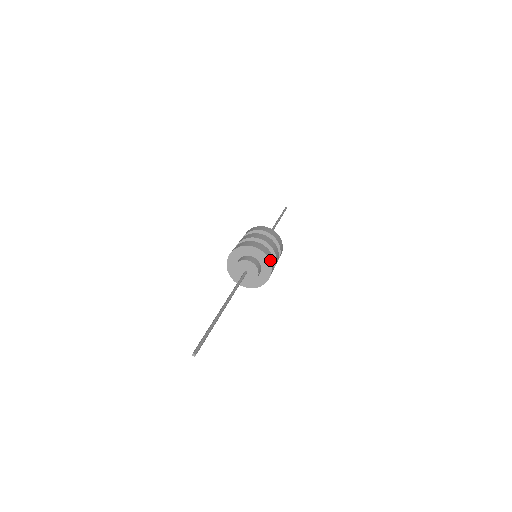
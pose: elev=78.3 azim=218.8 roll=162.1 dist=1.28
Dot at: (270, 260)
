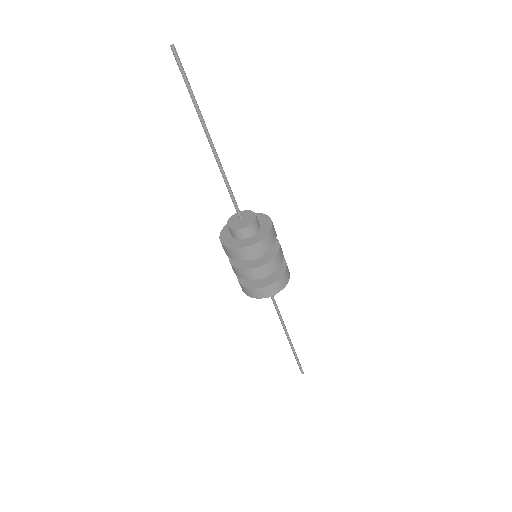
Dot at: (268, 236)
